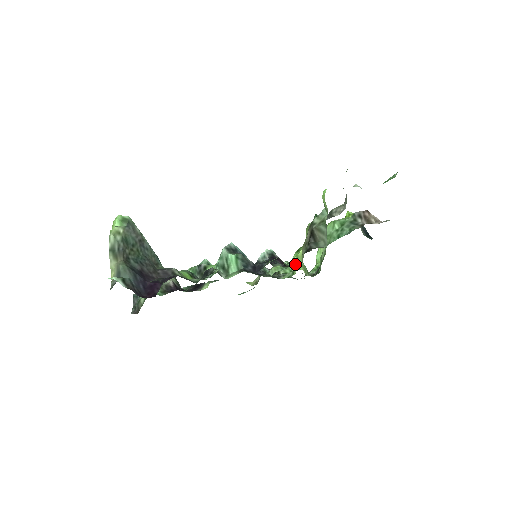
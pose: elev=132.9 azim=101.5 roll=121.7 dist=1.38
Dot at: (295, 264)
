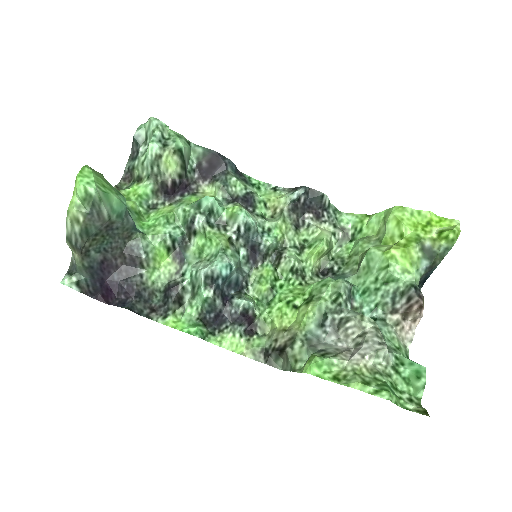
Dot at: (265, 324)
